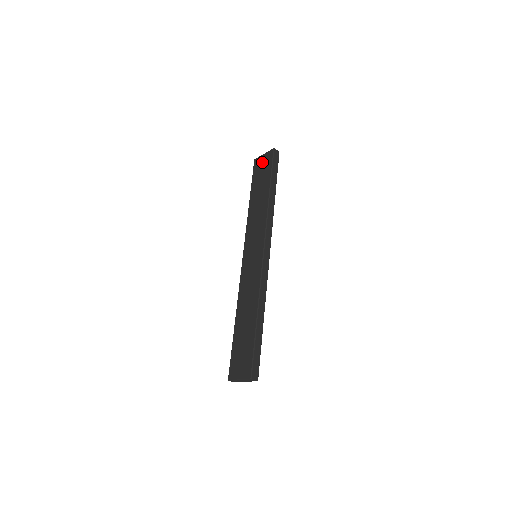
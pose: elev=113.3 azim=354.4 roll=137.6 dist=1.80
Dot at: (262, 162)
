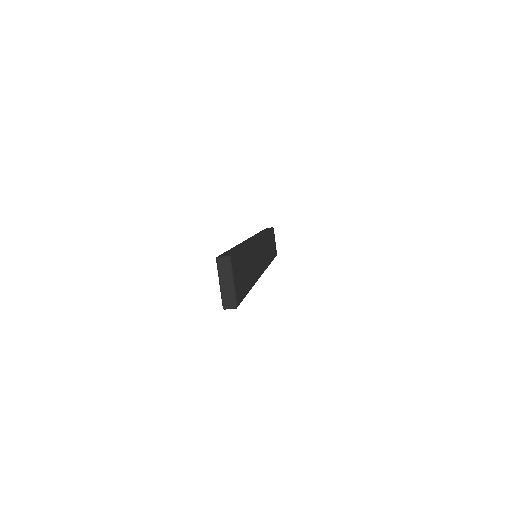
Dot at: occluded
